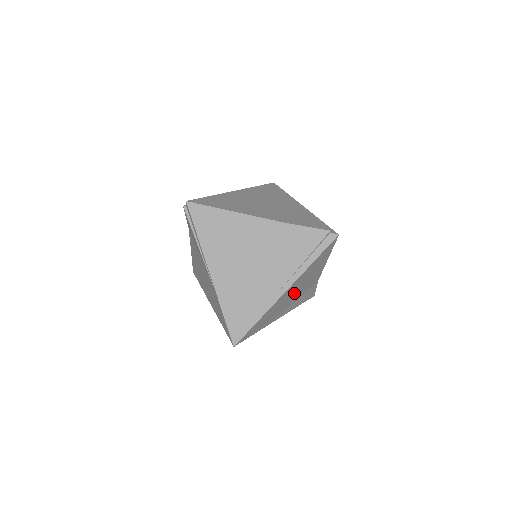
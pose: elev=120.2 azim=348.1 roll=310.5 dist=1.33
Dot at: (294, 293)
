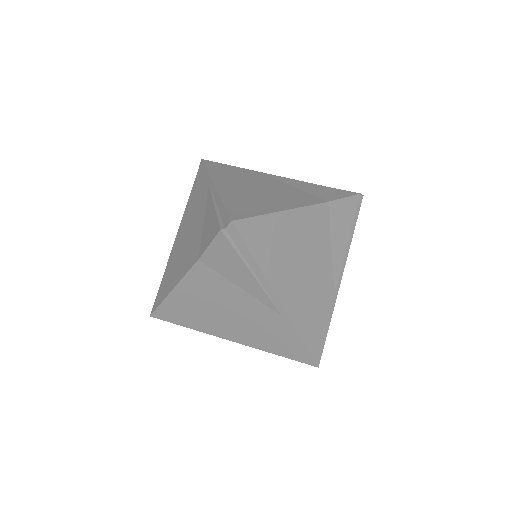
Dot at: (306, 267)
